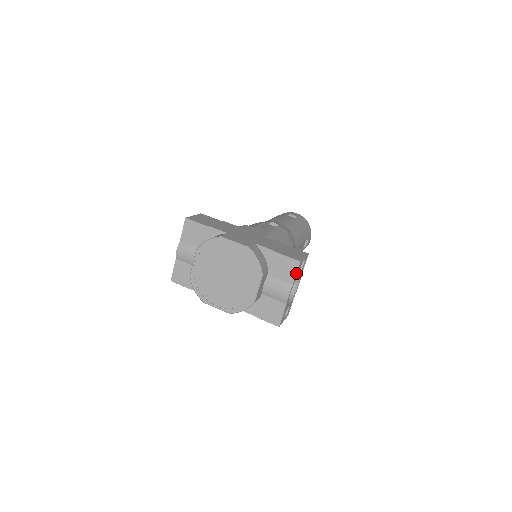
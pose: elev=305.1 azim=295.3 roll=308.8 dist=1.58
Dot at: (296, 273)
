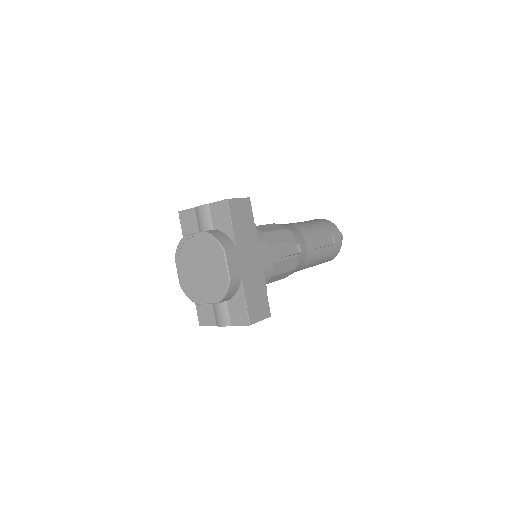
Dot at: (240, 325)
